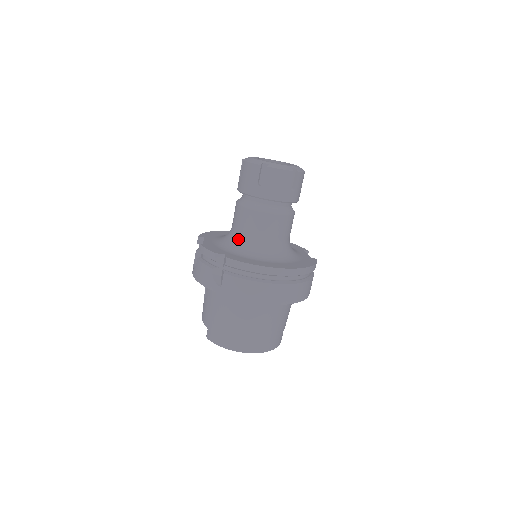
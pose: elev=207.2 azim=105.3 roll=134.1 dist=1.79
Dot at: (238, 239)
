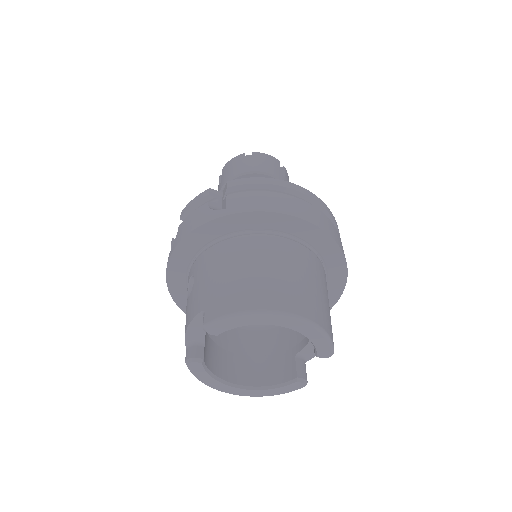
Dot at: occluded
